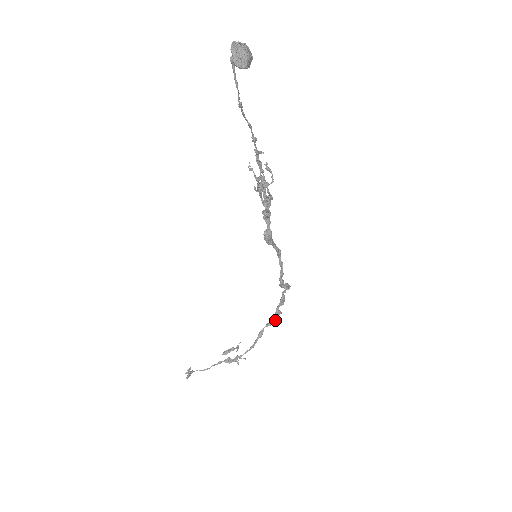
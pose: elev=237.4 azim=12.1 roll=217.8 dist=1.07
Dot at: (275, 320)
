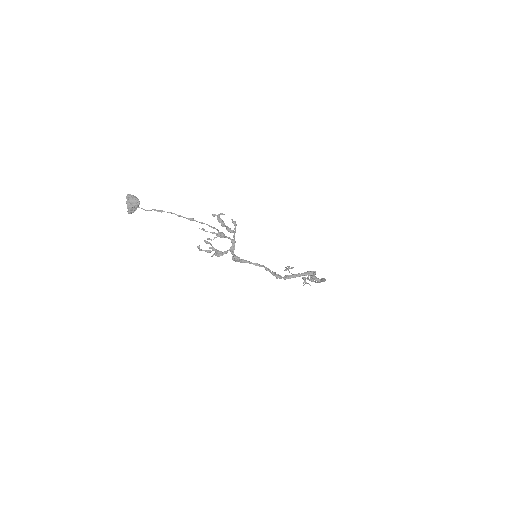
Dot at: (324, 281)
